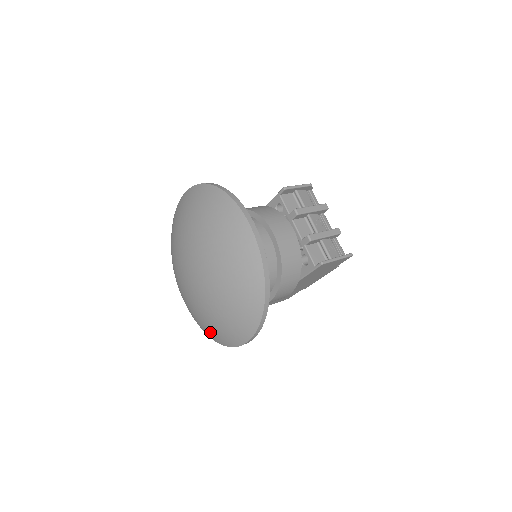
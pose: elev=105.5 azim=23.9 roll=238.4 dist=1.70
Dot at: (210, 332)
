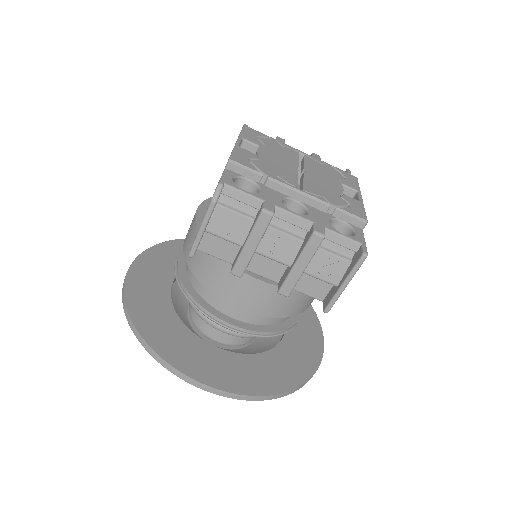
Dot at: occluded
